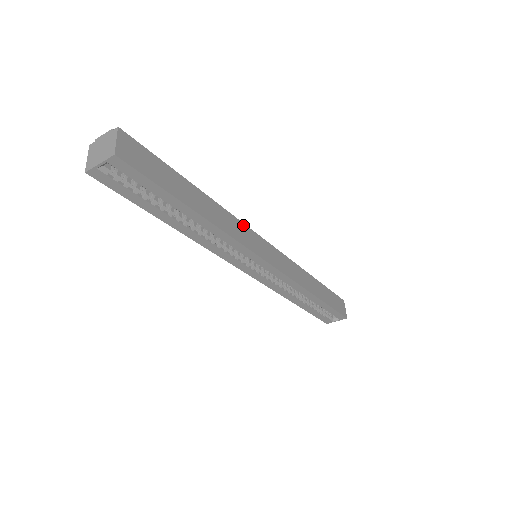
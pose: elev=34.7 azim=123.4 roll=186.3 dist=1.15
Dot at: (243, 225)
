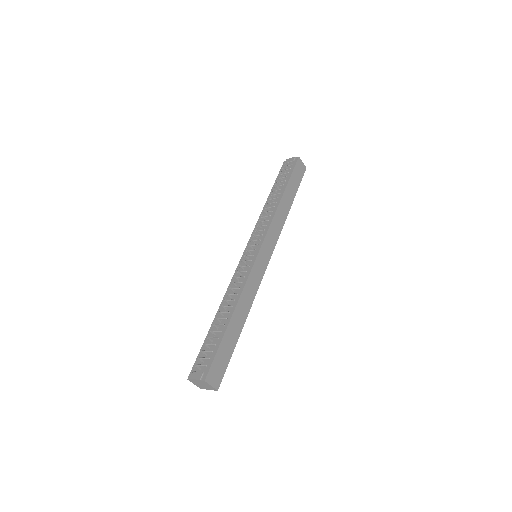
Dot at: (250, 276)
